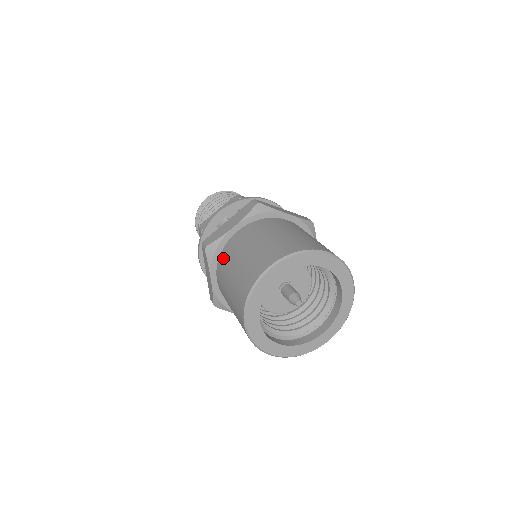
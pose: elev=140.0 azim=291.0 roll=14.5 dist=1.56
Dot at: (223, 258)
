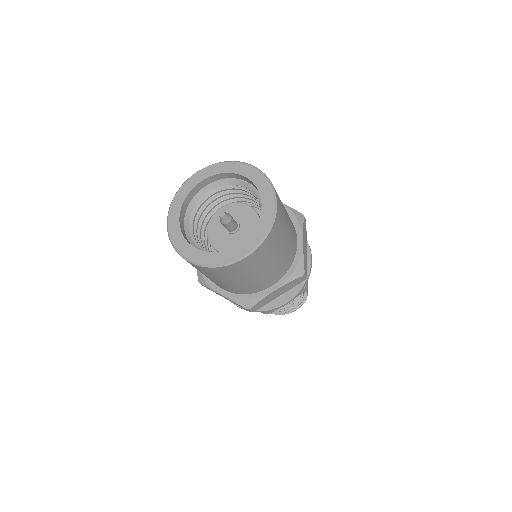
Dot at: occluded
